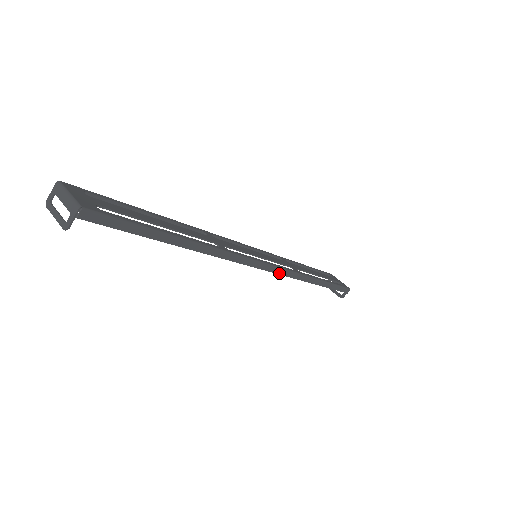
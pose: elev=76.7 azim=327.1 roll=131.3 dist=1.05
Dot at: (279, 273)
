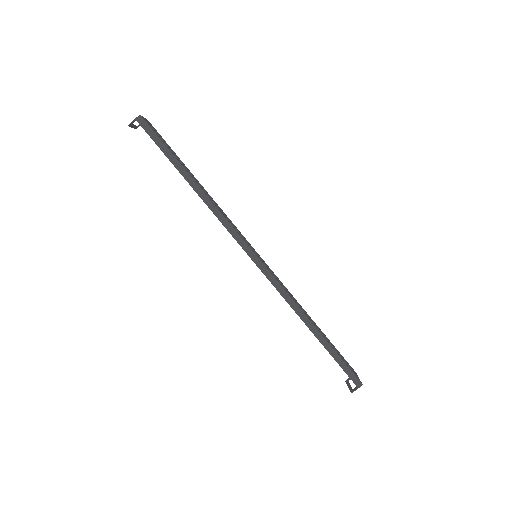
Dot at: (267, 277)
